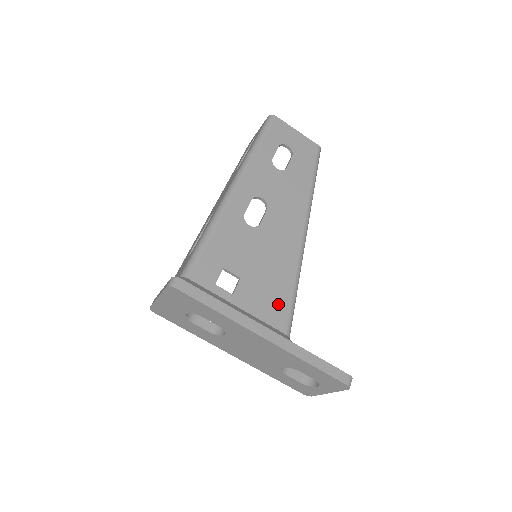
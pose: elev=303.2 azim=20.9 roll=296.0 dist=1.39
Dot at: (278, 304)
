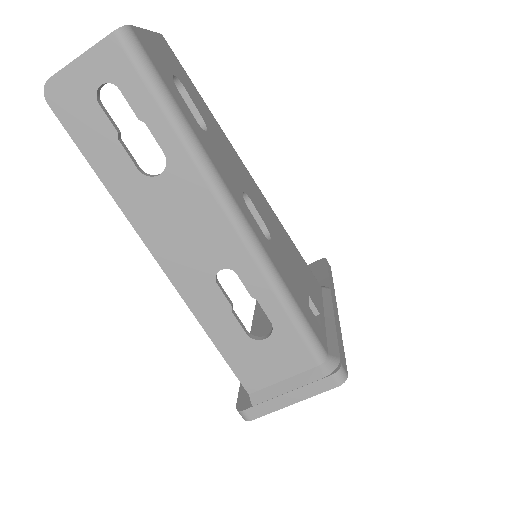
Dot at: (310, 275)
